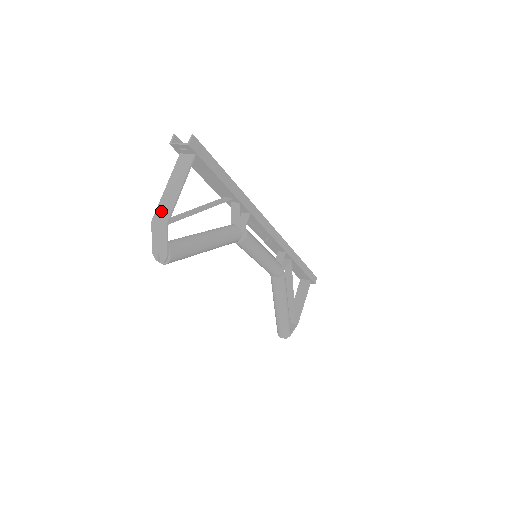
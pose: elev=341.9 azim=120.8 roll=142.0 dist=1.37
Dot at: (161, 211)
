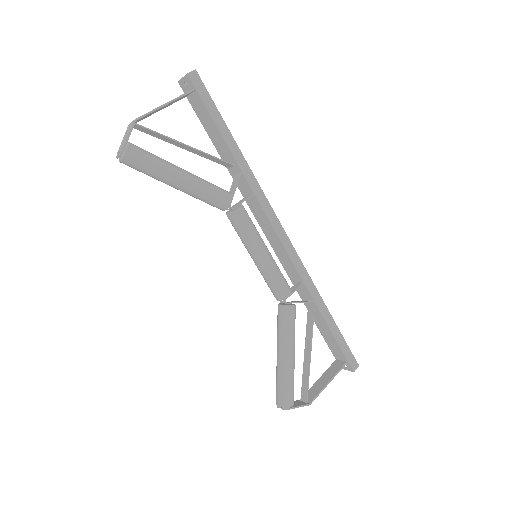
Dot at: occluded
